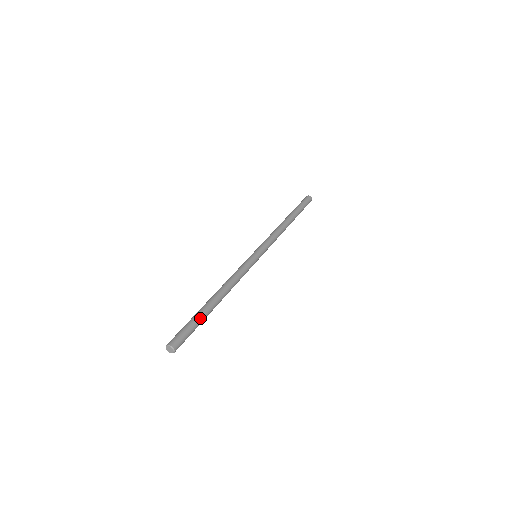
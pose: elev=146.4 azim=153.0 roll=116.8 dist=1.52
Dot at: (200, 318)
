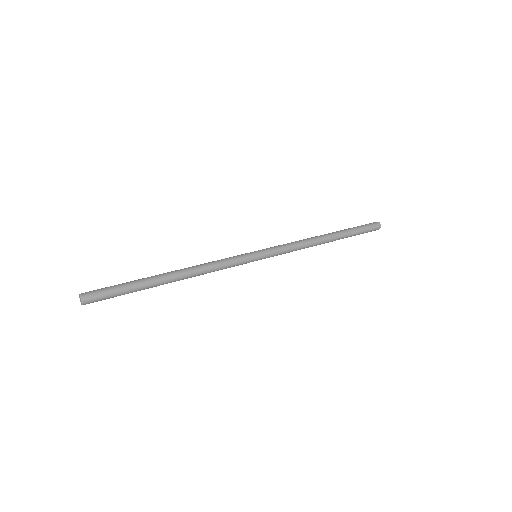
Dot at: (134, 282)
